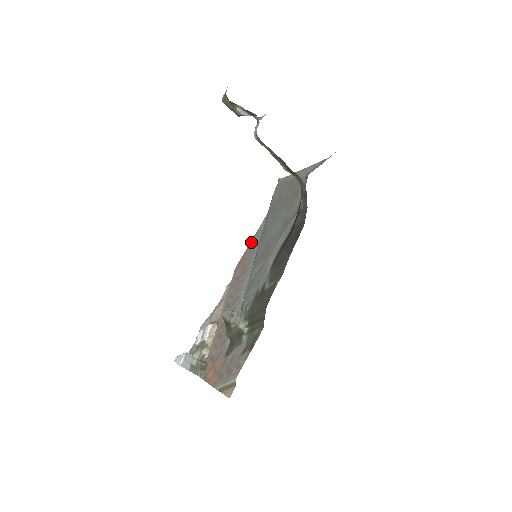
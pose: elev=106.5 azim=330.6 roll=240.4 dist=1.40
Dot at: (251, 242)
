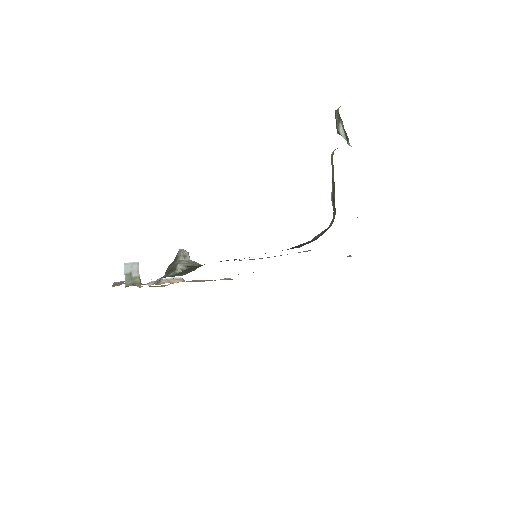
Dot at: occluded
